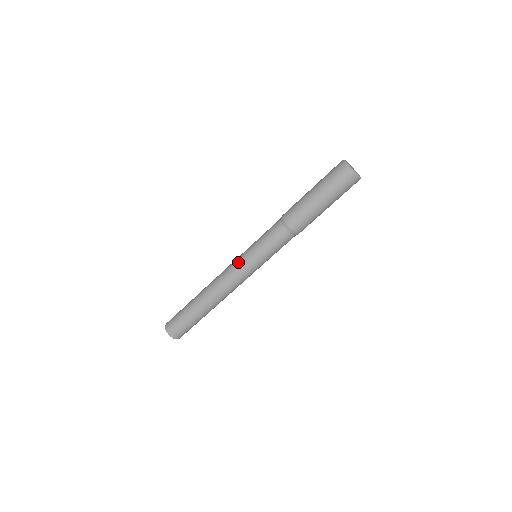
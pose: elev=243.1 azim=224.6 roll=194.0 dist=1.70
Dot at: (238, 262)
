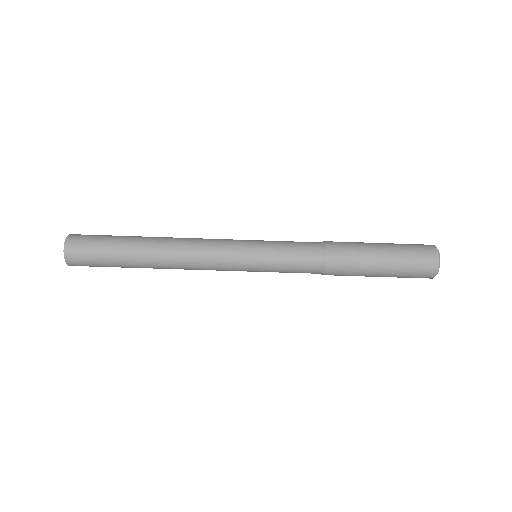
Dot at: (234, 258)
